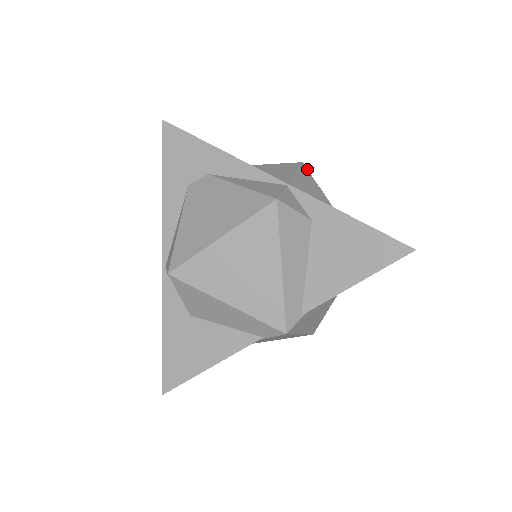
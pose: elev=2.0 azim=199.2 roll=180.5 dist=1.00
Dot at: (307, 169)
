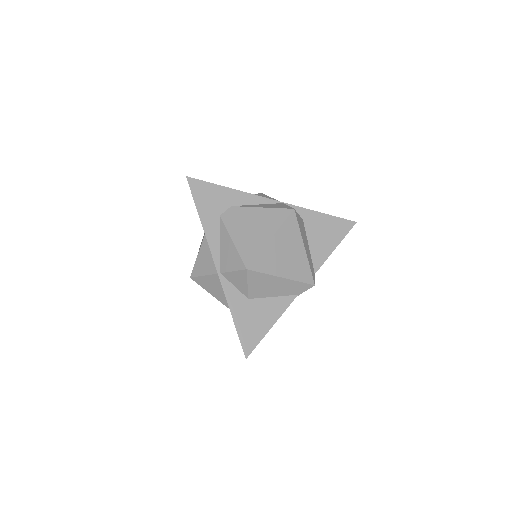
Dot at: occluded
